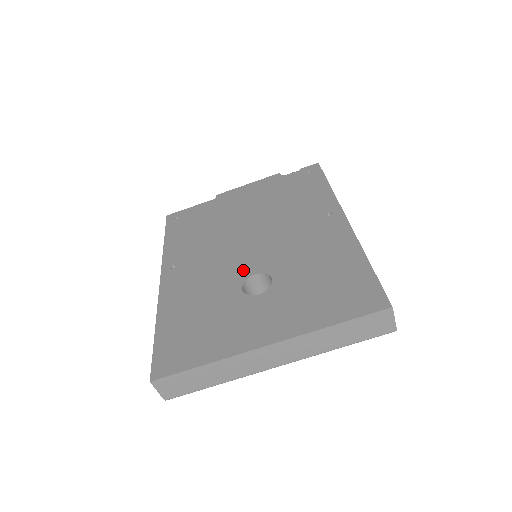
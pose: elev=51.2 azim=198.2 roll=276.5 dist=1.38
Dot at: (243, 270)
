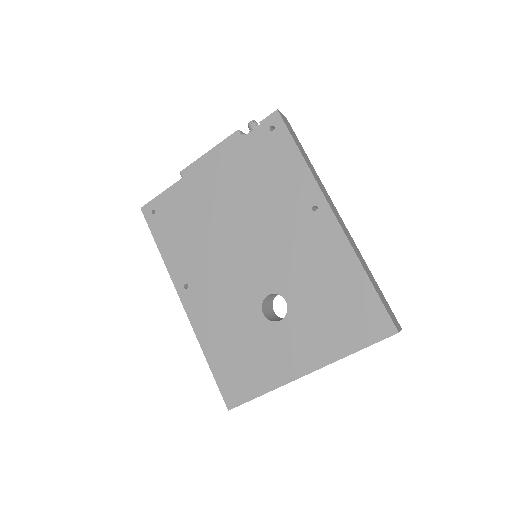
Dot at: (255, 290)
